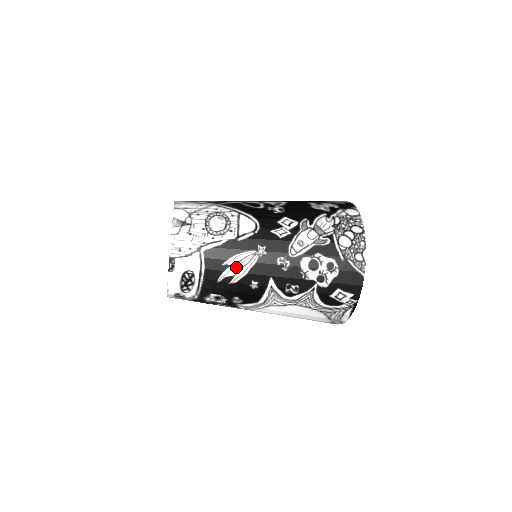
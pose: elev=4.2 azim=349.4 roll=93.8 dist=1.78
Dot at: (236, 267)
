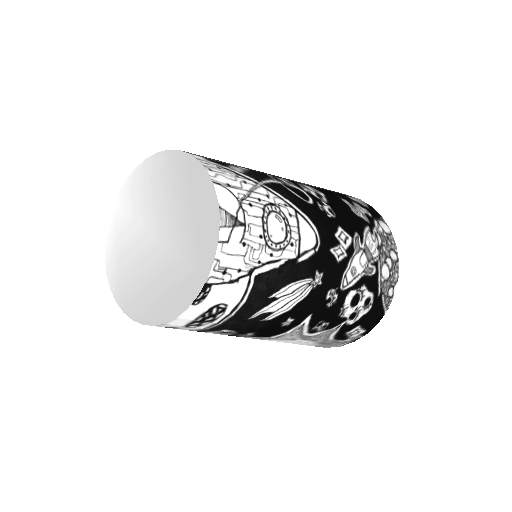
Dot at: (283, 301)
